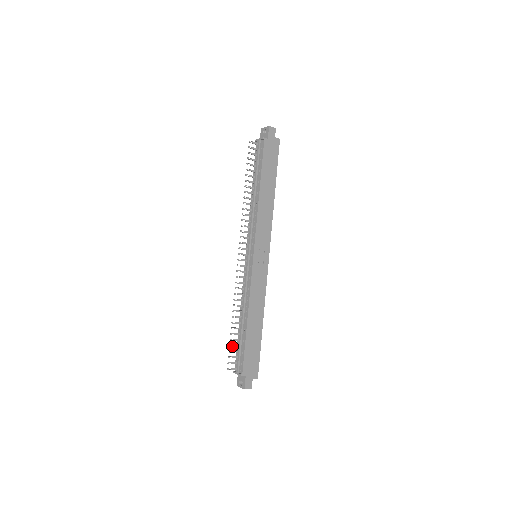
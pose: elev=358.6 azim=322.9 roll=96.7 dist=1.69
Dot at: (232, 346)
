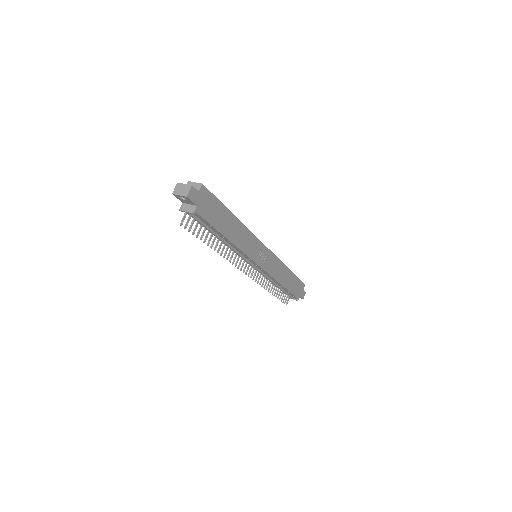
Dot at: (280, 298)
